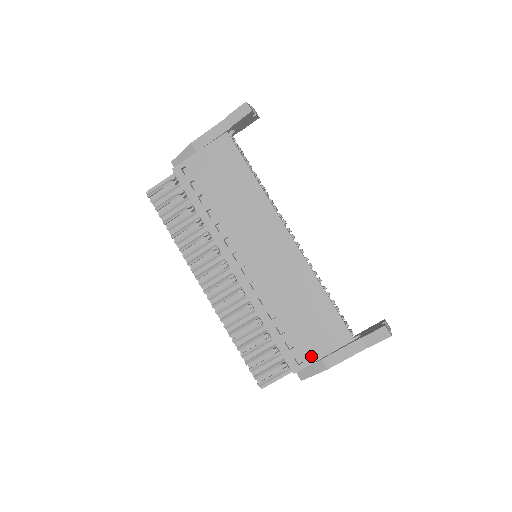
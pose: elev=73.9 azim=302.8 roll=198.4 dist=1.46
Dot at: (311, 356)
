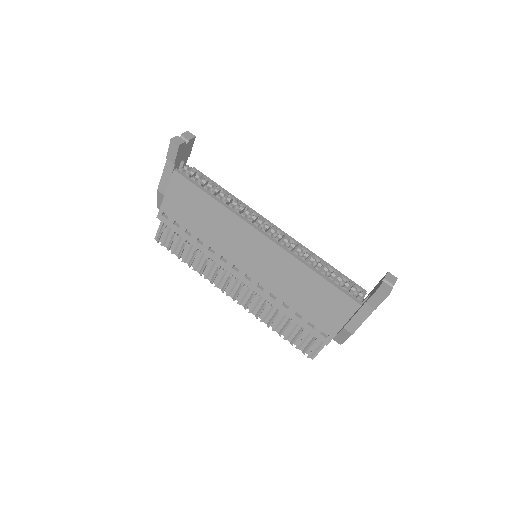
Dot at: (333, 329)
